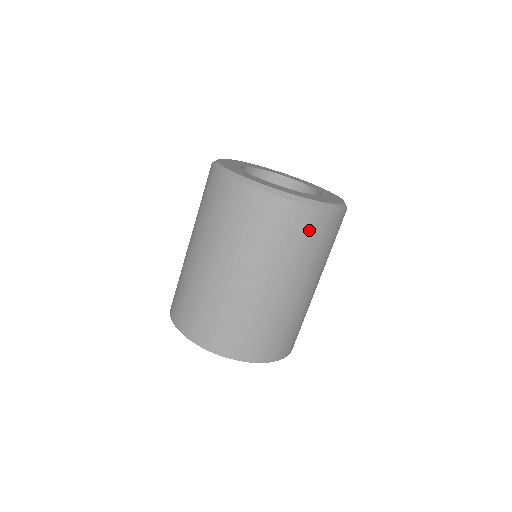
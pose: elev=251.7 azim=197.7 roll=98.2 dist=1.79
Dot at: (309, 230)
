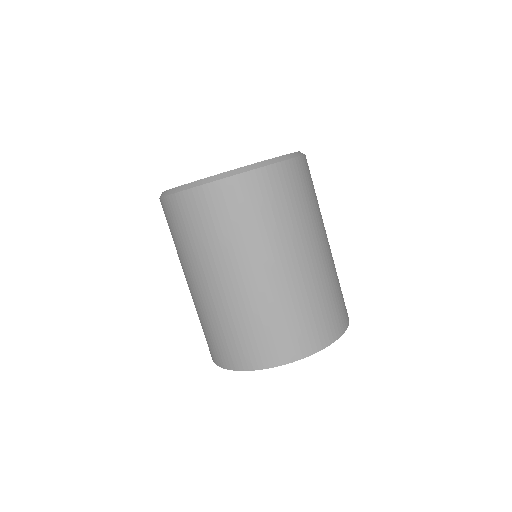
Dot at: (225, 207)
